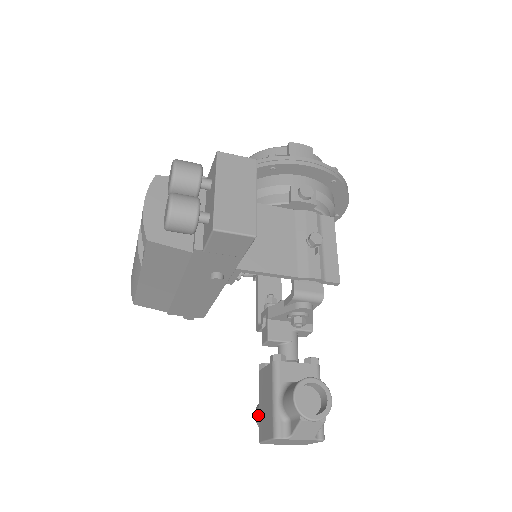
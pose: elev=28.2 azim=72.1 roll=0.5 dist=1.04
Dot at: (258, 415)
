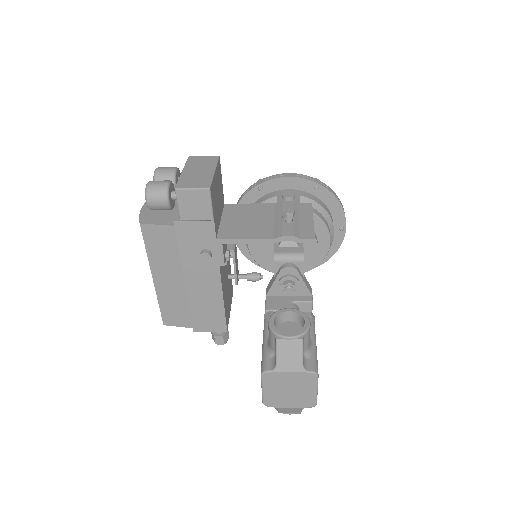
Dot at: occluded
